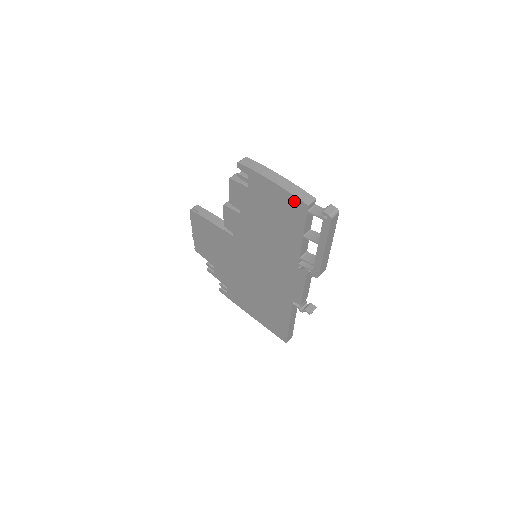
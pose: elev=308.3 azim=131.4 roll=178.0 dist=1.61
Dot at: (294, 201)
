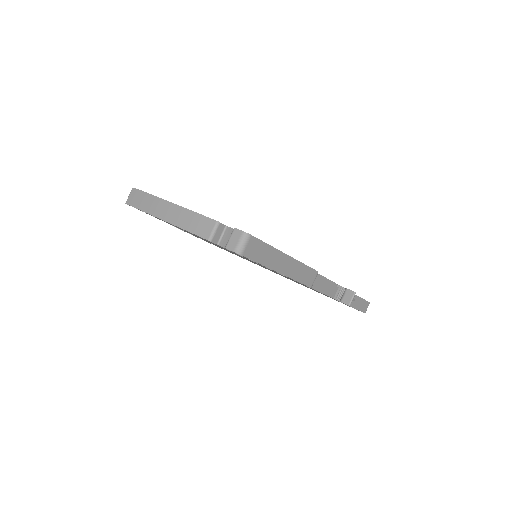
Dot at: occluded
